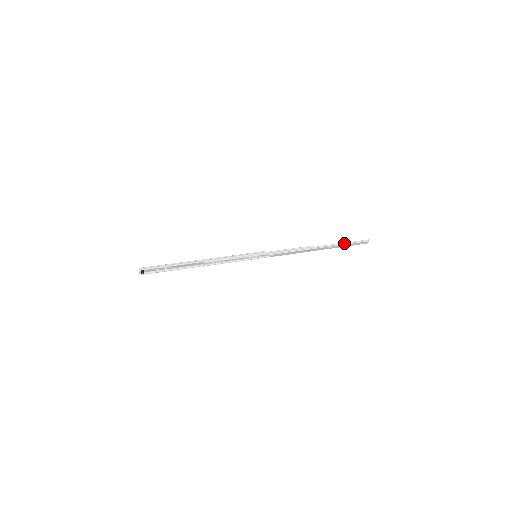
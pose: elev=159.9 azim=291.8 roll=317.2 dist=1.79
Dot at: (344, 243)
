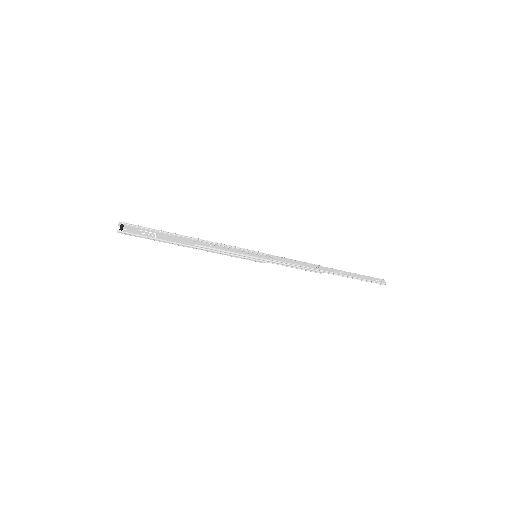
Dot at: (355, 275)
